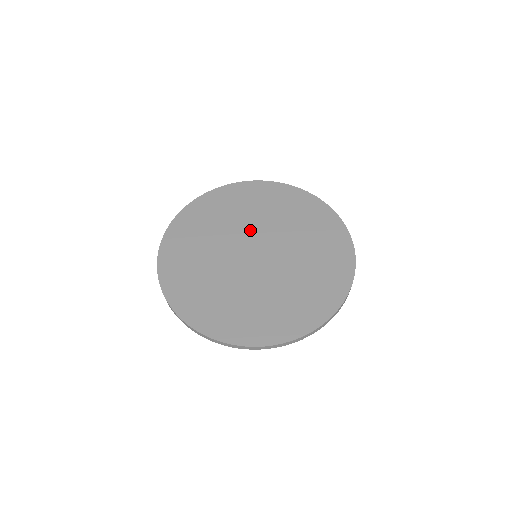
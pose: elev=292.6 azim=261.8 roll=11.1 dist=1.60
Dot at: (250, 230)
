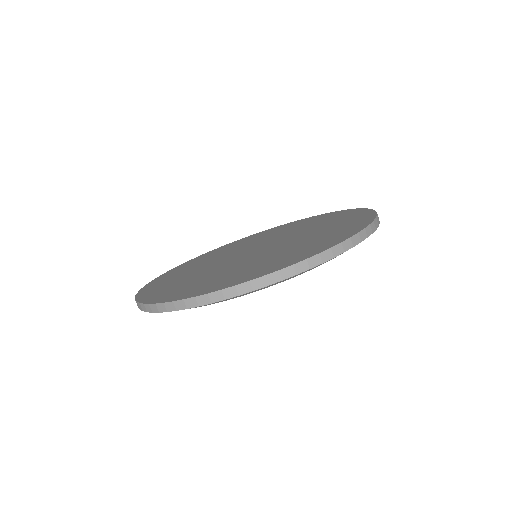
Dot at: (232, 254)
